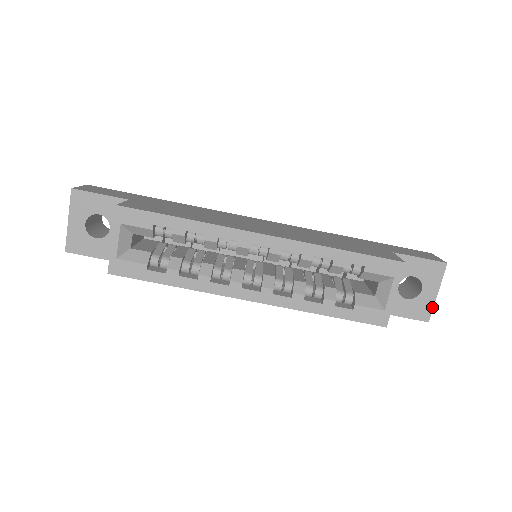
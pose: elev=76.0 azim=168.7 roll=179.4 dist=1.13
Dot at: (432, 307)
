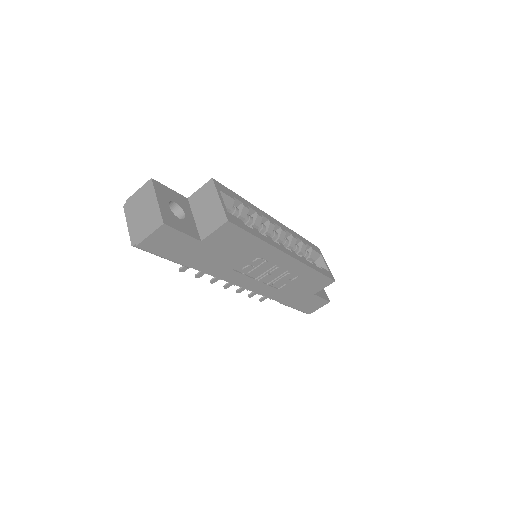
Dot at: occluded
